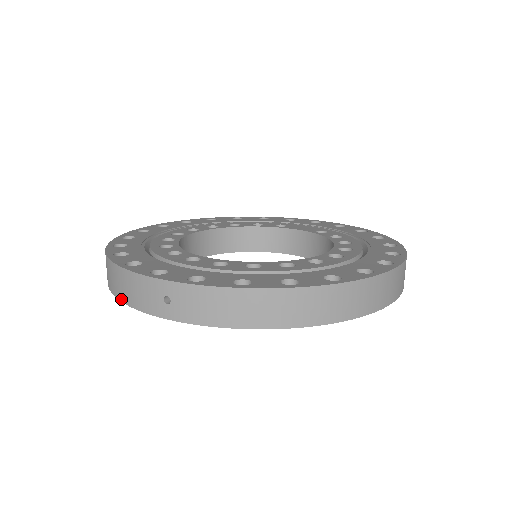
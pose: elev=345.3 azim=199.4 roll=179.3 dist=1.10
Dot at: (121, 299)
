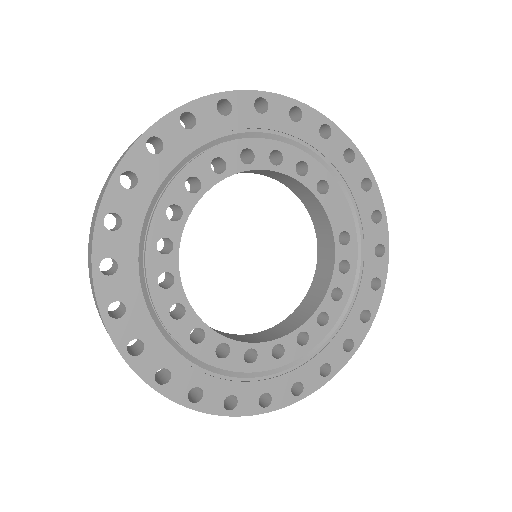
Dot at: occluded
